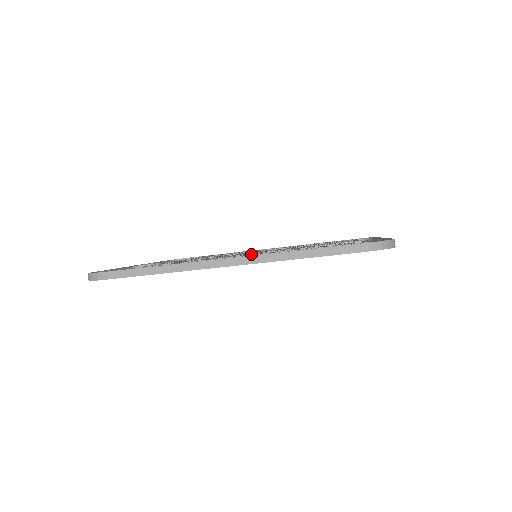
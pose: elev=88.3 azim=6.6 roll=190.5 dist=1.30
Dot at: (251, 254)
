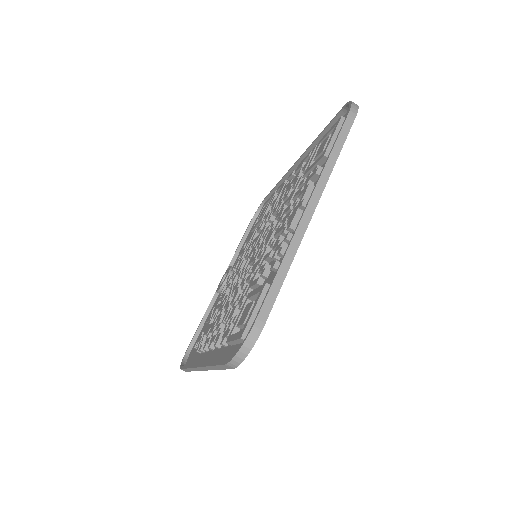
Dot at: (221, 322)
